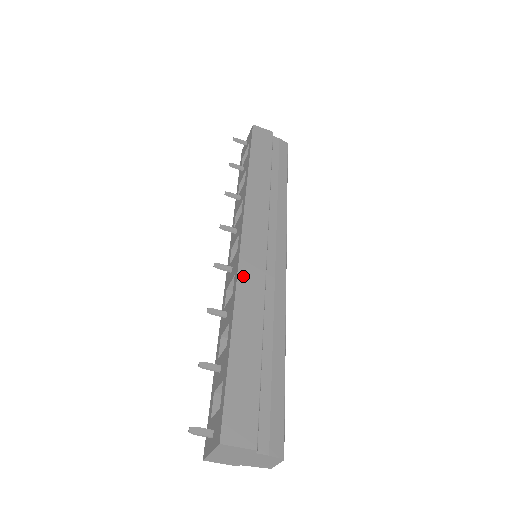
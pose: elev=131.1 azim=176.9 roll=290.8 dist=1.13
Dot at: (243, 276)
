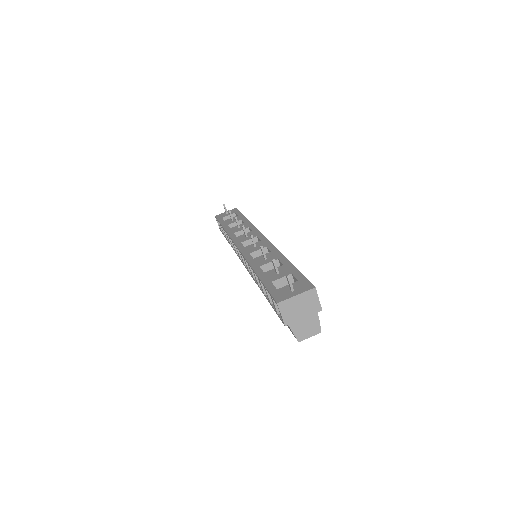
Dot at: occluded
